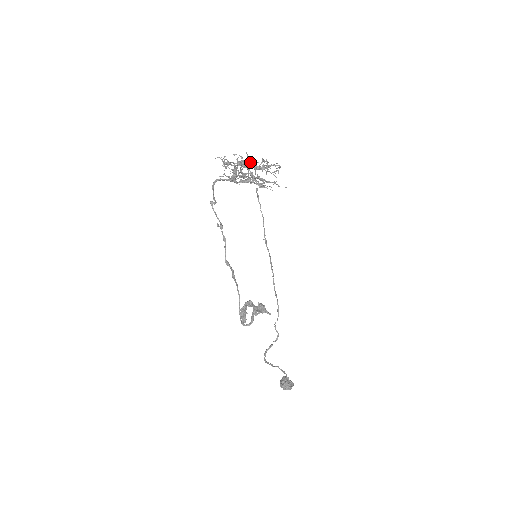
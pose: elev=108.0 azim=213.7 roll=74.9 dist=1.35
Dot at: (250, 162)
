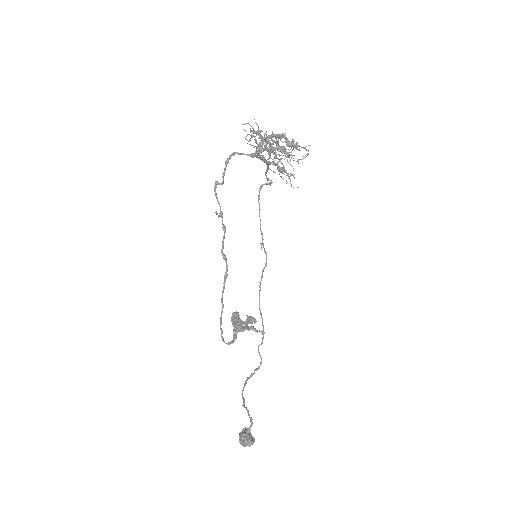
Dot at: (284, 135)
